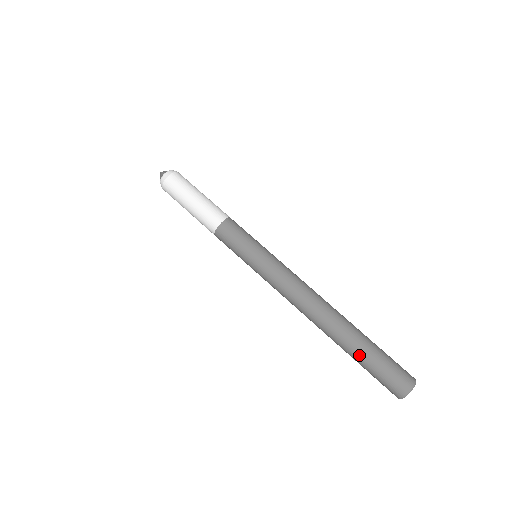
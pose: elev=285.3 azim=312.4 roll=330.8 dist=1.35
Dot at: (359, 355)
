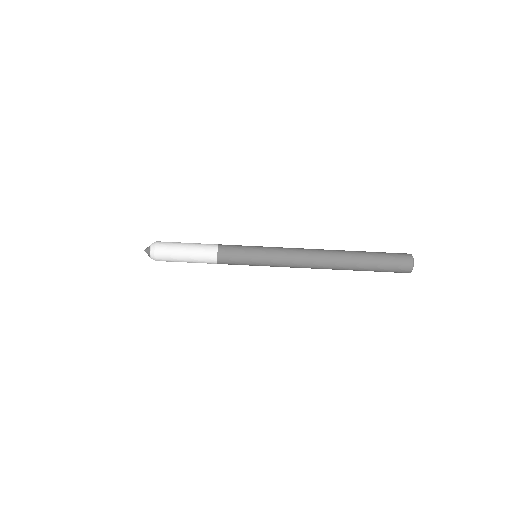
Dot at: occluded
